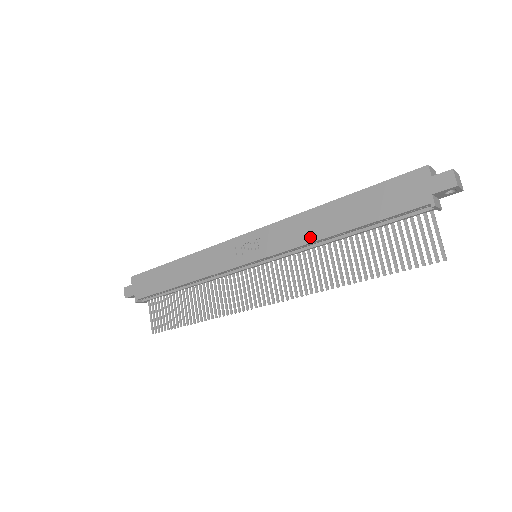
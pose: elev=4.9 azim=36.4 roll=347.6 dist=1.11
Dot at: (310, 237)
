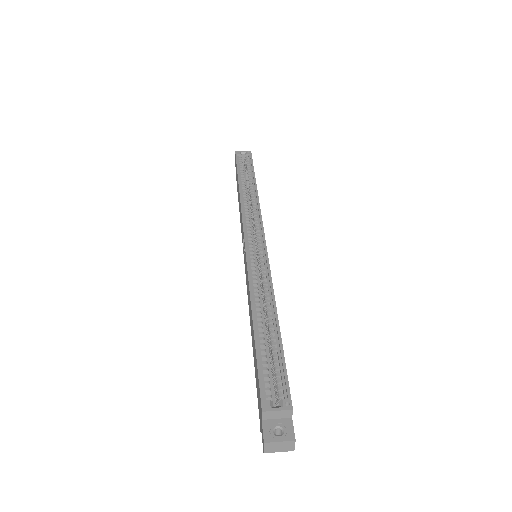
Dot at: (249, 310)
